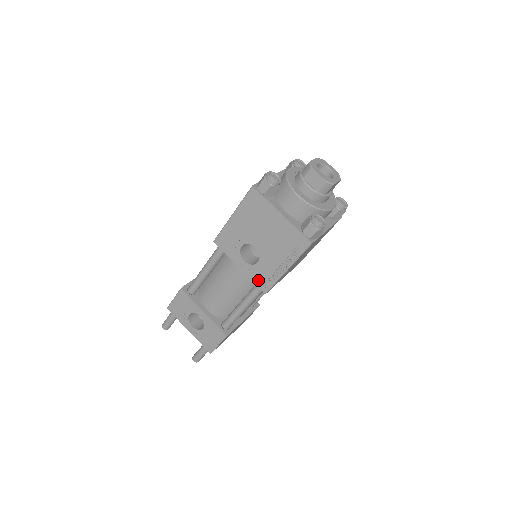
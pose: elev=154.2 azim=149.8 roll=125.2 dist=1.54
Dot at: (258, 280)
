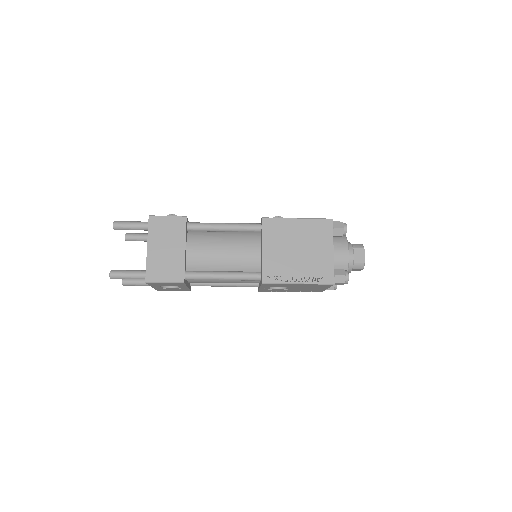
Dot at: (264, 290)
